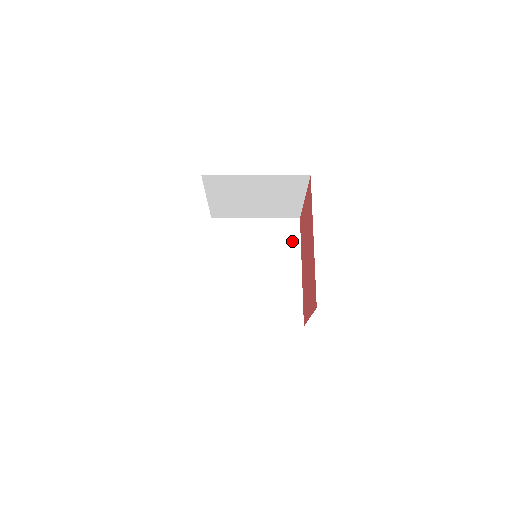
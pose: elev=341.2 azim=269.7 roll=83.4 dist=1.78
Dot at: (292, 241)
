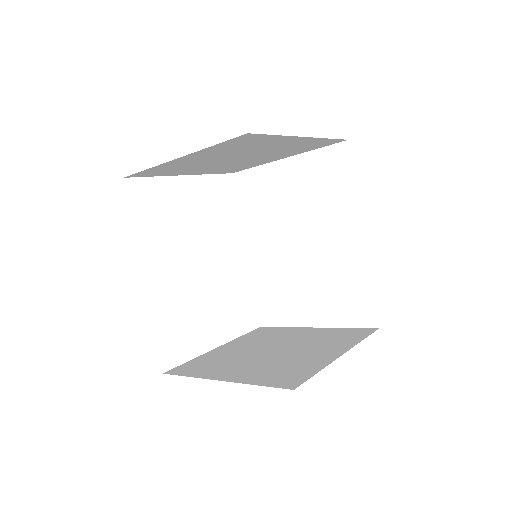
Dot at: (342, 187)
